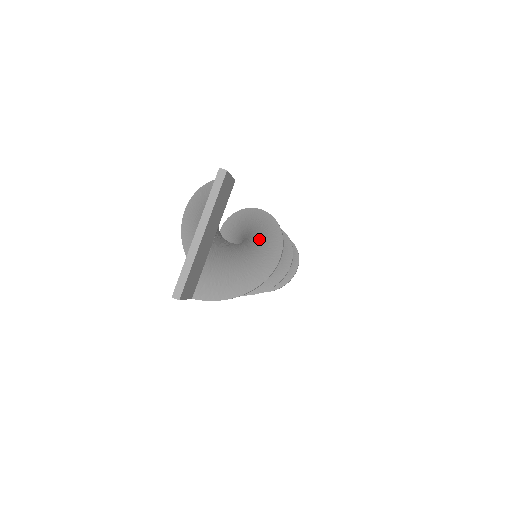
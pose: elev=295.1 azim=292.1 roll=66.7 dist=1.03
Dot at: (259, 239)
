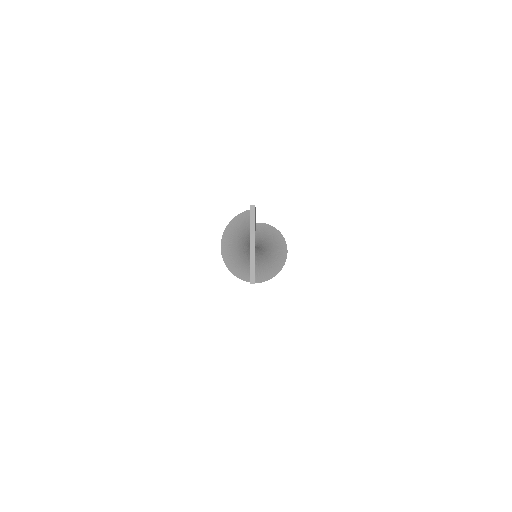
Dot at: (268, 240)
